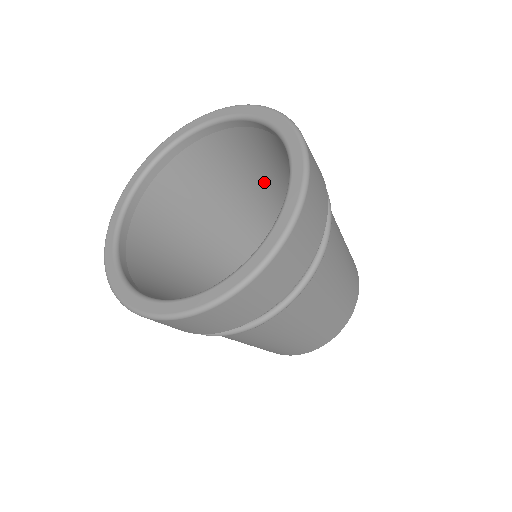
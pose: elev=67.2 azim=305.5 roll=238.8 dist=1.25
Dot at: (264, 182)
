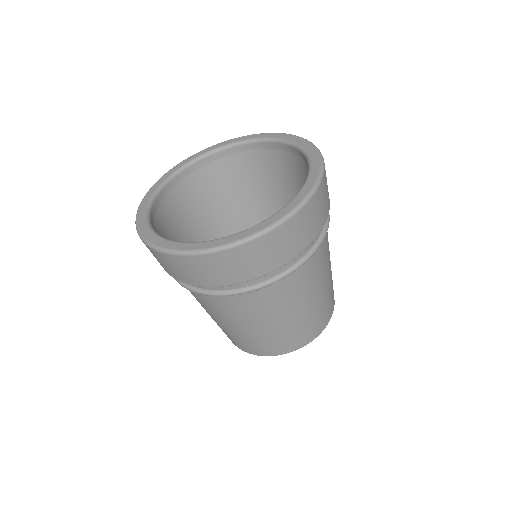
Dot at: (278, 204)
